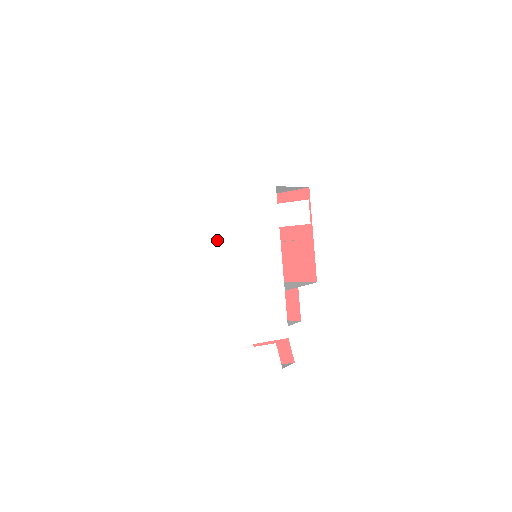
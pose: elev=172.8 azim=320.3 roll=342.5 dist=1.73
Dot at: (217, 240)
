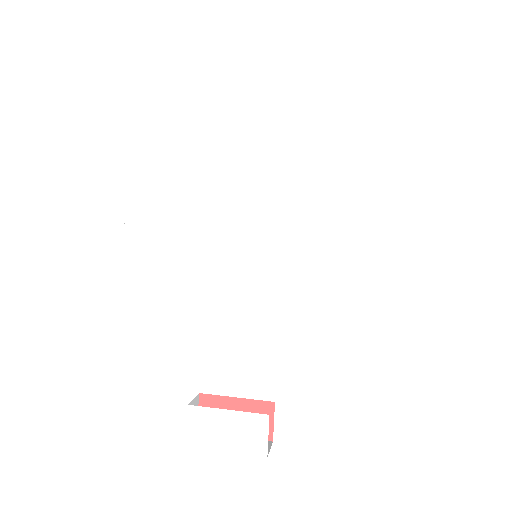
Dot at: (207, 209)
